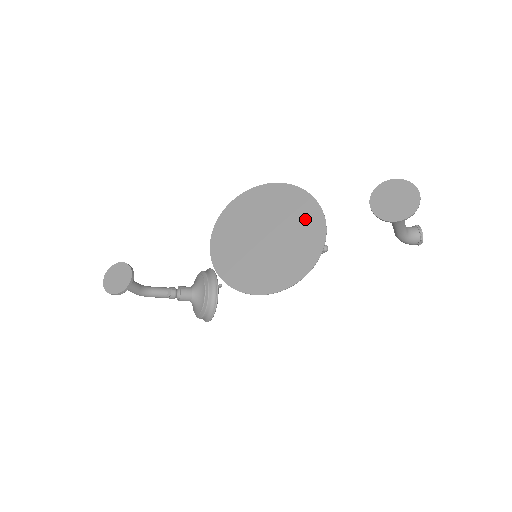
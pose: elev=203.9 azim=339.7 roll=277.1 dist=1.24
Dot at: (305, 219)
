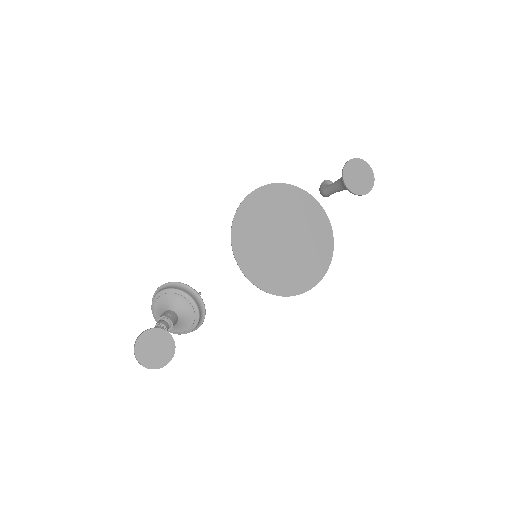
Dot at: (308, 212)
